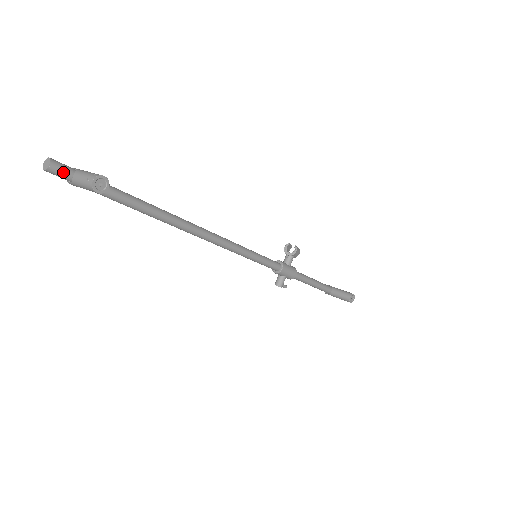
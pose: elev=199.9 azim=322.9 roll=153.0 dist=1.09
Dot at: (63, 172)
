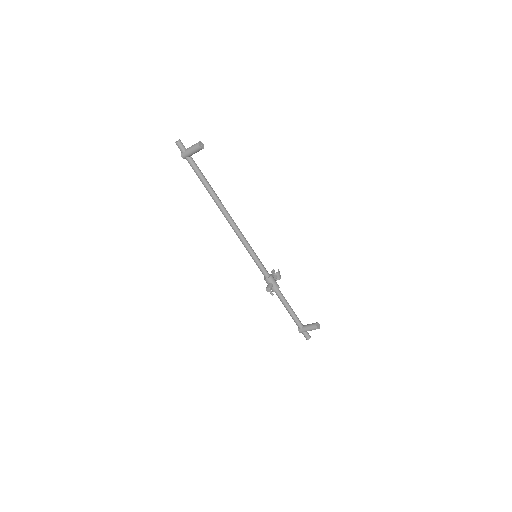
Dot at: (183, 146)
